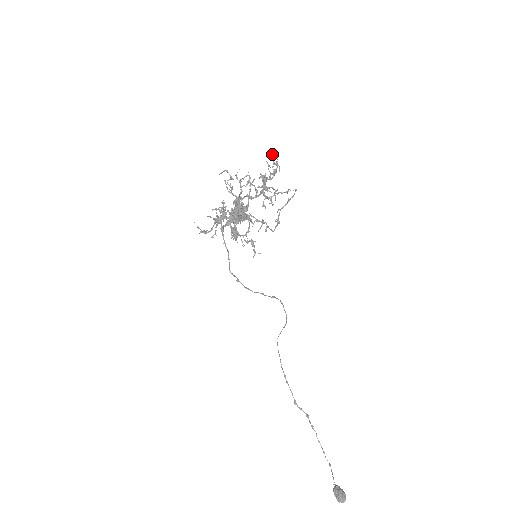
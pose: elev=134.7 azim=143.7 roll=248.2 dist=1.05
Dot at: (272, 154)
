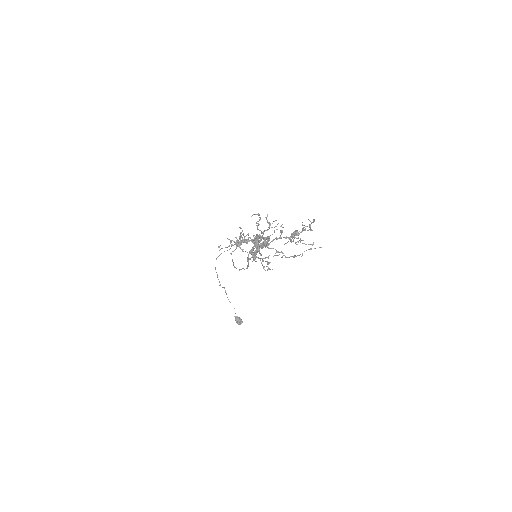
Dot at: occluded
